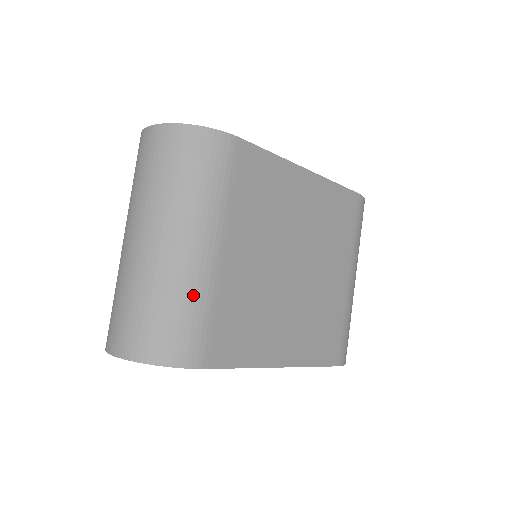
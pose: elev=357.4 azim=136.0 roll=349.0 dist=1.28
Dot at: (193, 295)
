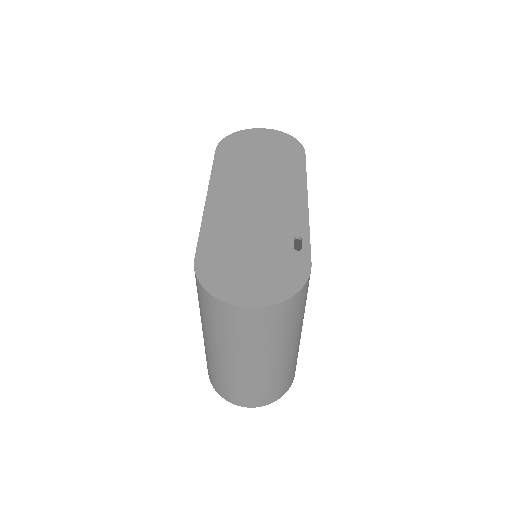
Dot at: occluded
